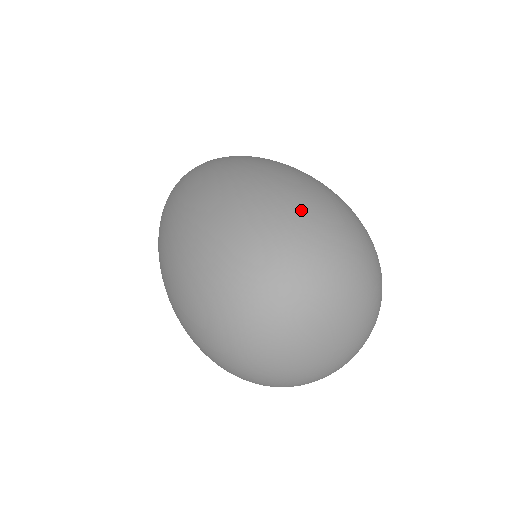
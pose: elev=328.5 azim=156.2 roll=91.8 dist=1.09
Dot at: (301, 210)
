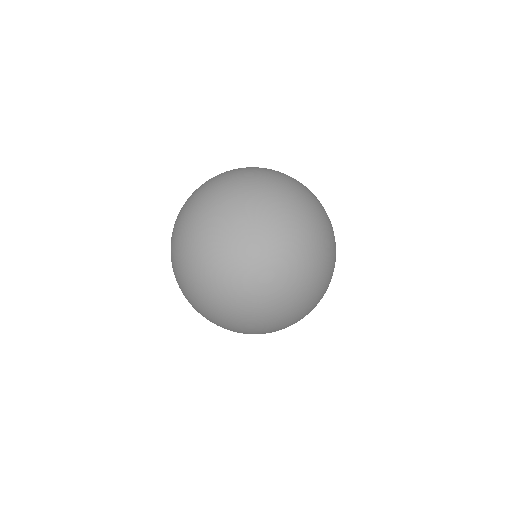
Dot at: occluded
